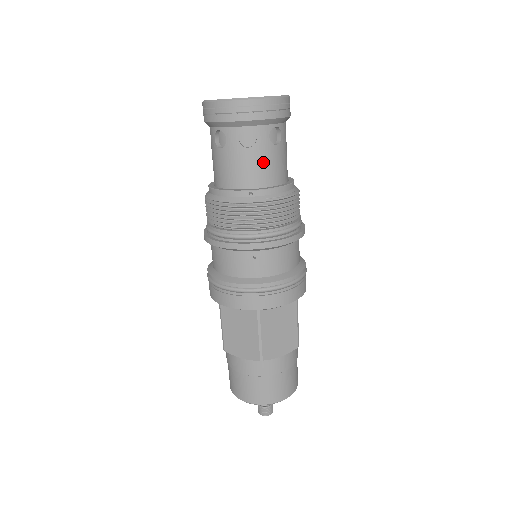
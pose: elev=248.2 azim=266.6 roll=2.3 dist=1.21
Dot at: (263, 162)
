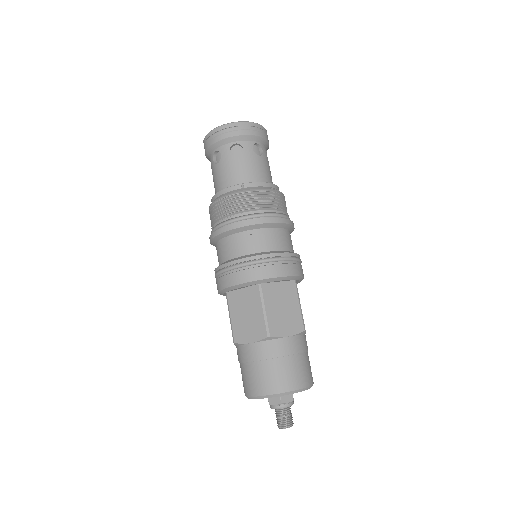
Dot at: (250, 166)
